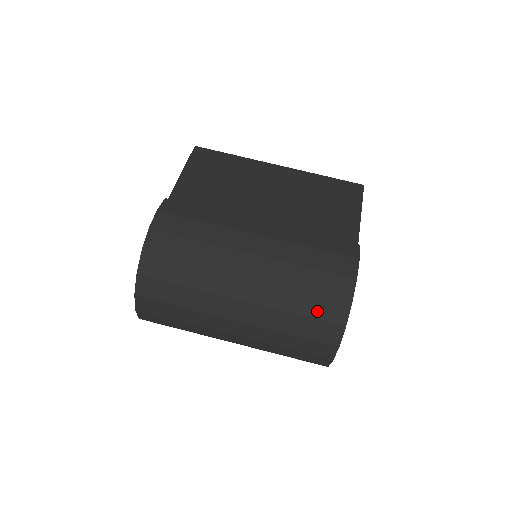
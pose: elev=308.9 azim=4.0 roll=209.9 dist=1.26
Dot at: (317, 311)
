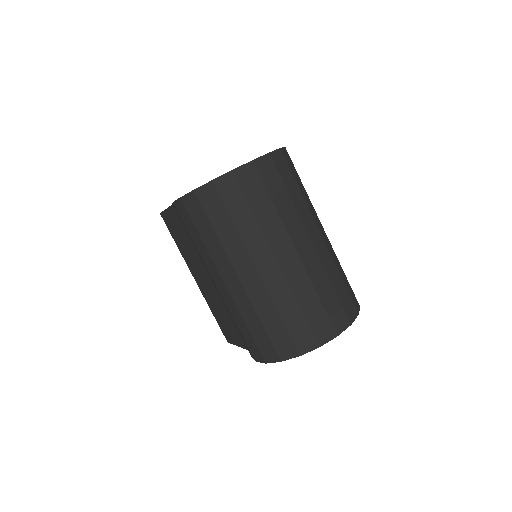
Dot at: (349, 289)
